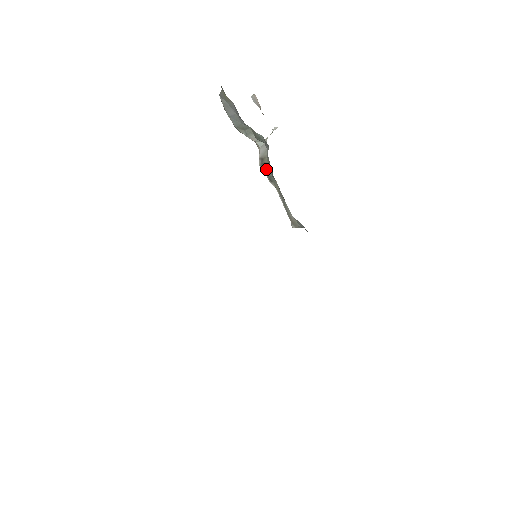
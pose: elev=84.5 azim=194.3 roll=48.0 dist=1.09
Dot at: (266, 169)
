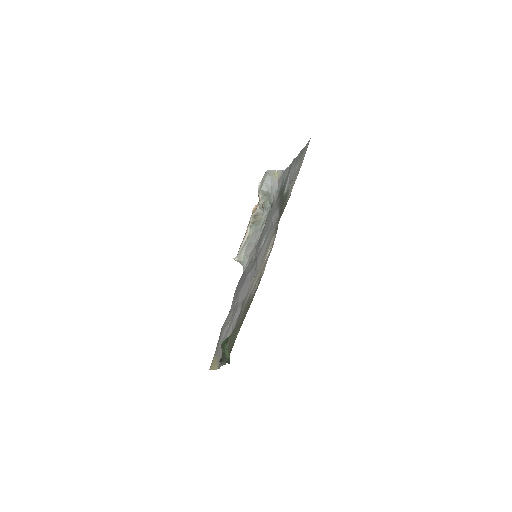
Dot at: (253, 220)
